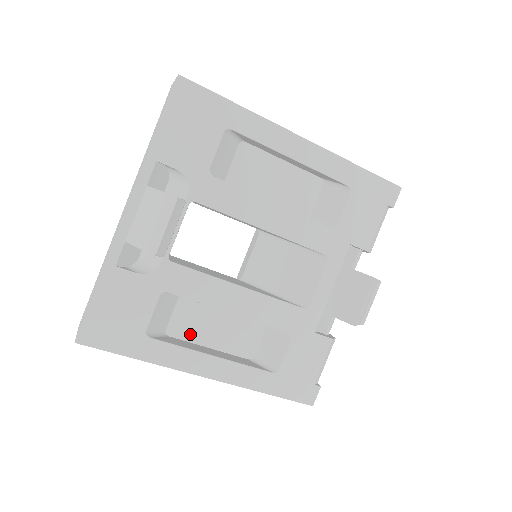
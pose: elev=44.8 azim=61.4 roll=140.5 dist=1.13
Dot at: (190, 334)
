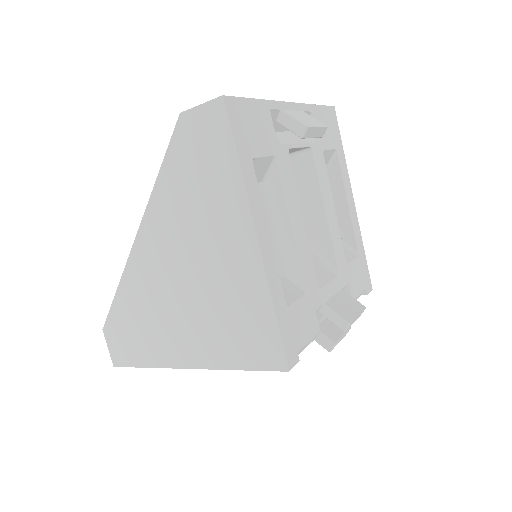
Dot at: occluded
